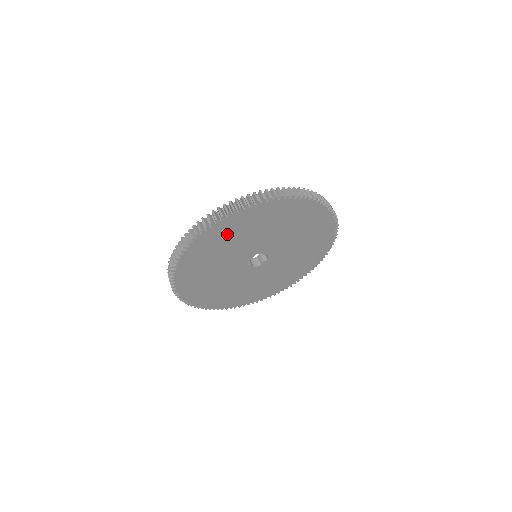
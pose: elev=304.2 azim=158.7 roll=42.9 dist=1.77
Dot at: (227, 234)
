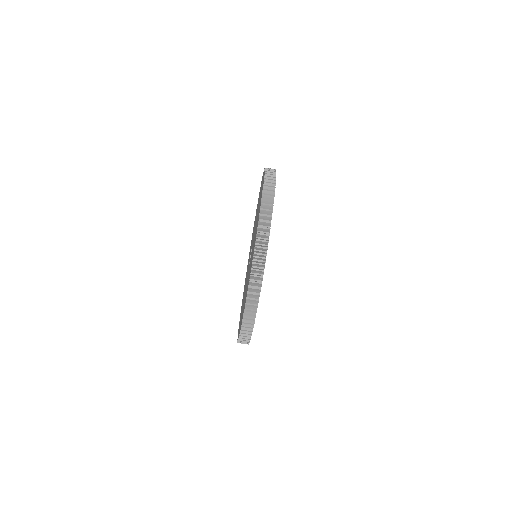
Dot at: occluded
